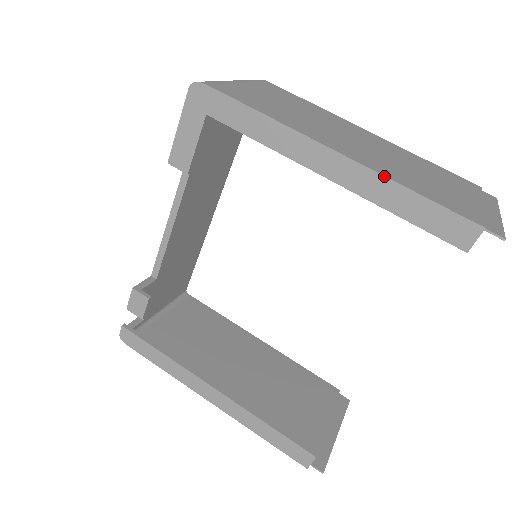
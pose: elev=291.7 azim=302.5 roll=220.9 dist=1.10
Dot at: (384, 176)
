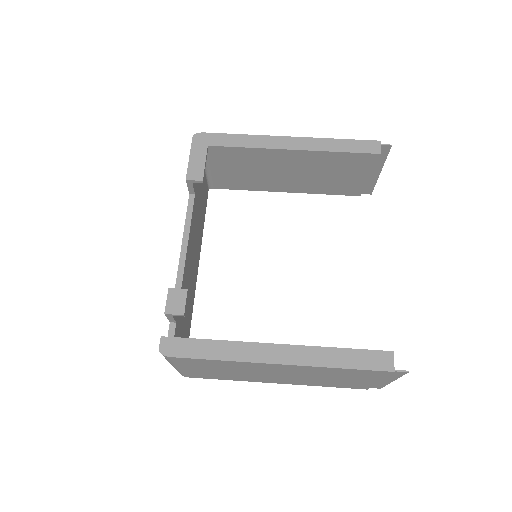
Dot at: (321, 138)
